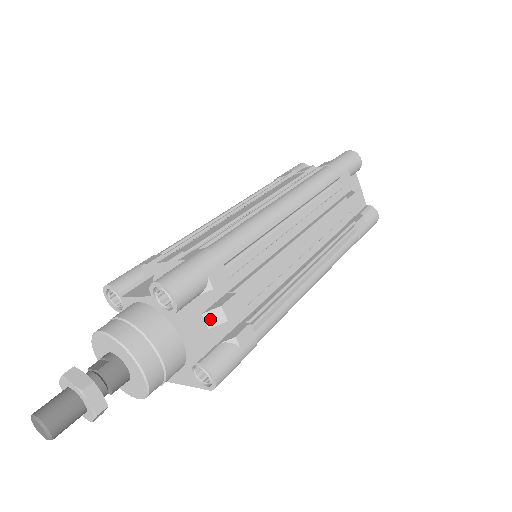
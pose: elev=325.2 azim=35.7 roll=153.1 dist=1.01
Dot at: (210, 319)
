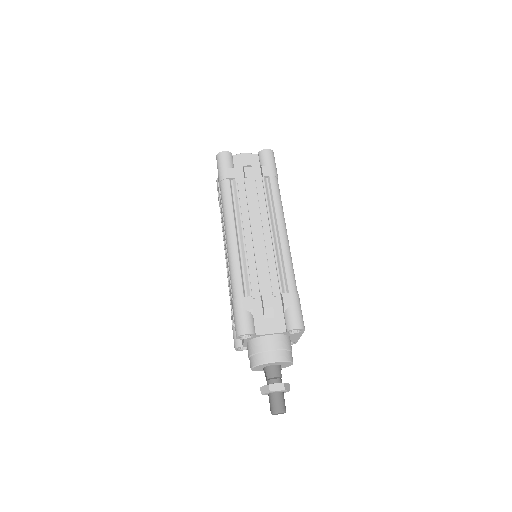
Dot at: (269, 315)
